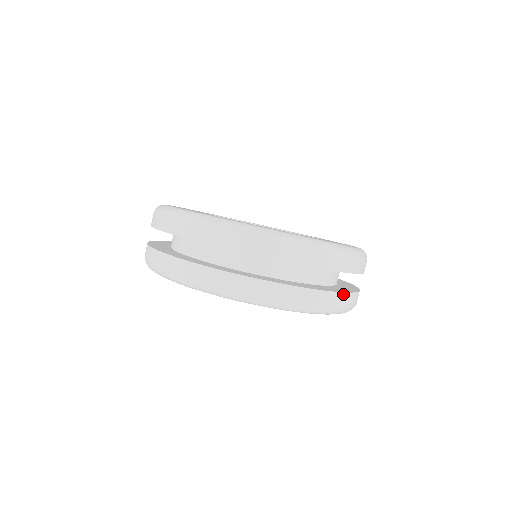
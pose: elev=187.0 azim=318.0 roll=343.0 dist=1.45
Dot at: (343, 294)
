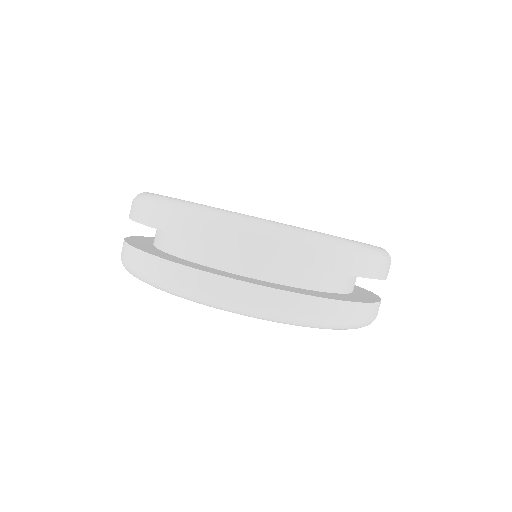
Dot at: (284, 293)
